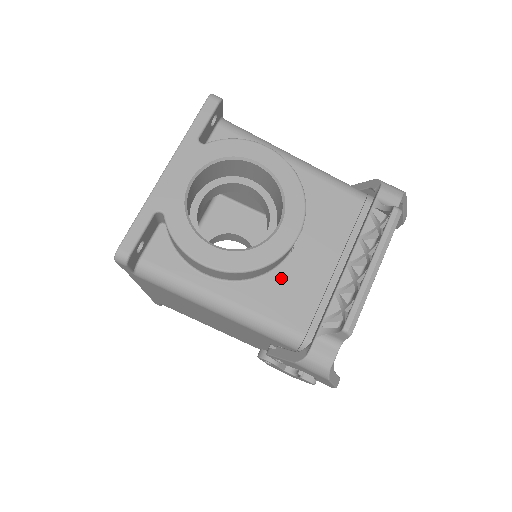
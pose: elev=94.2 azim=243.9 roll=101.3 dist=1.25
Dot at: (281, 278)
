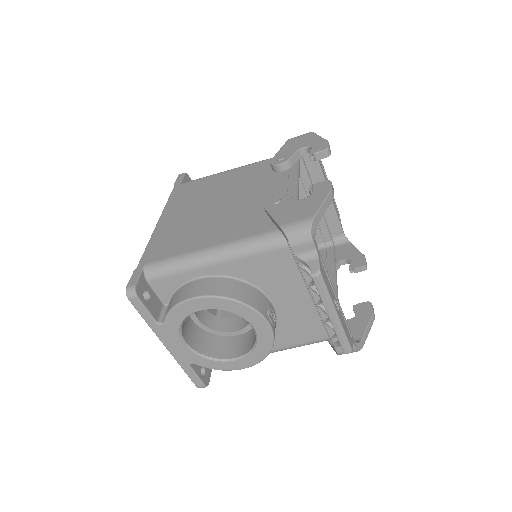
Dot at: (285, 325)
